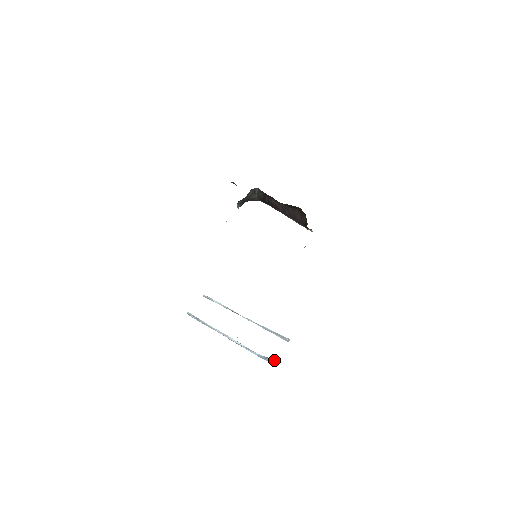
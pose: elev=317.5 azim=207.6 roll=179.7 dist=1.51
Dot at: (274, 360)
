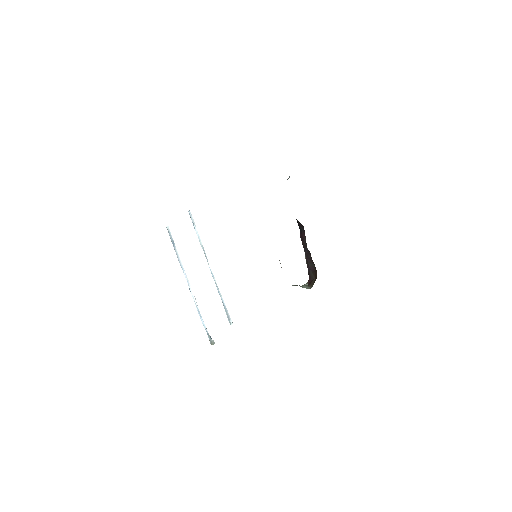
Dot at: (213, 343)
